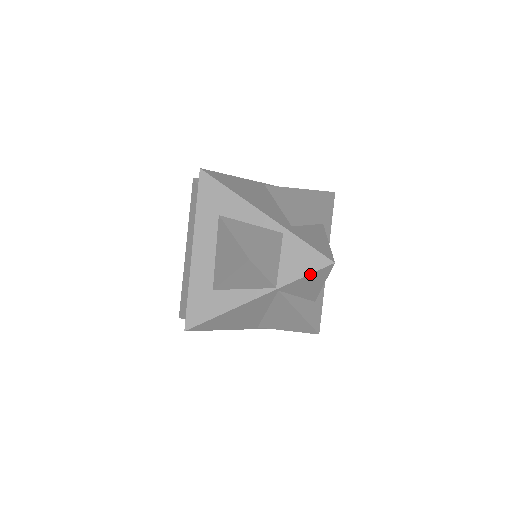
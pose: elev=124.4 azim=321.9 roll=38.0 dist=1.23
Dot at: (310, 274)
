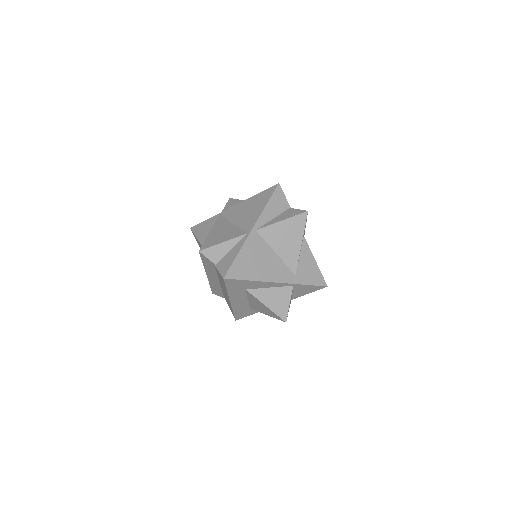
Dot at: occluded
